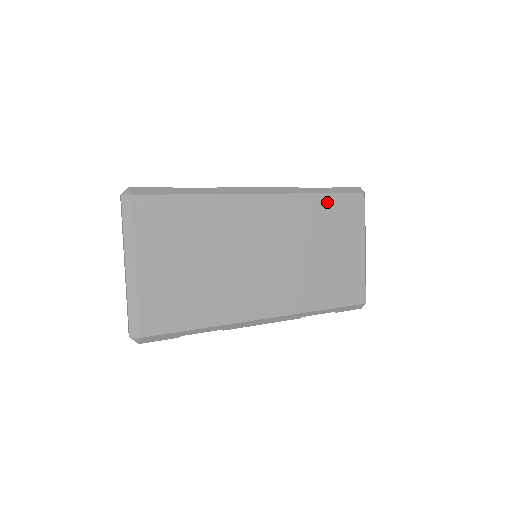
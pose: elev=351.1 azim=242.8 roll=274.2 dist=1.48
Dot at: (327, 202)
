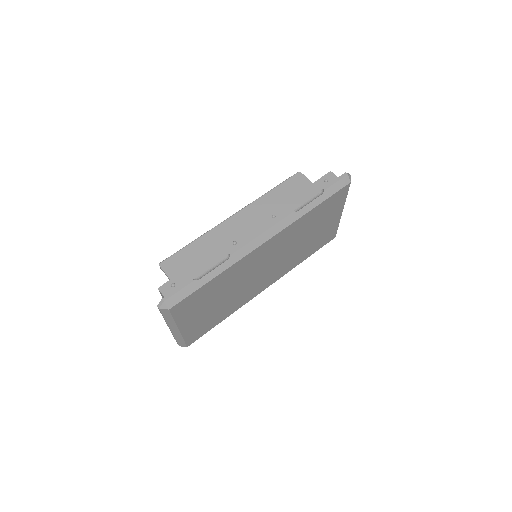
Dot at: (318, 209)
